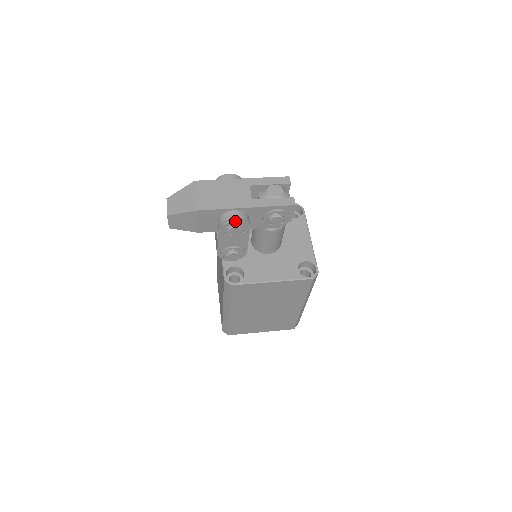
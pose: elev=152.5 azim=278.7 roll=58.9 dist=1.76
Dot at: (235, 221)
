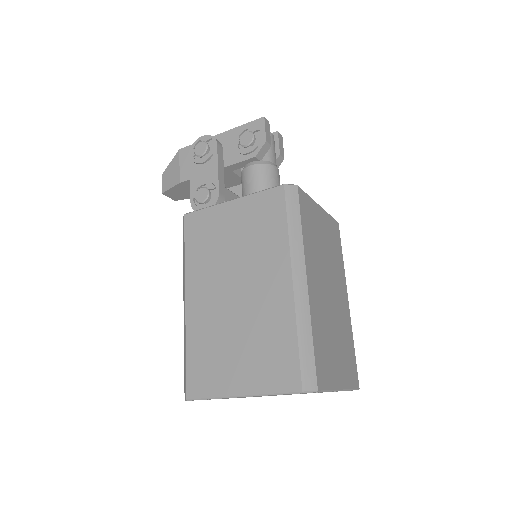
Dot at: (202, 137)
